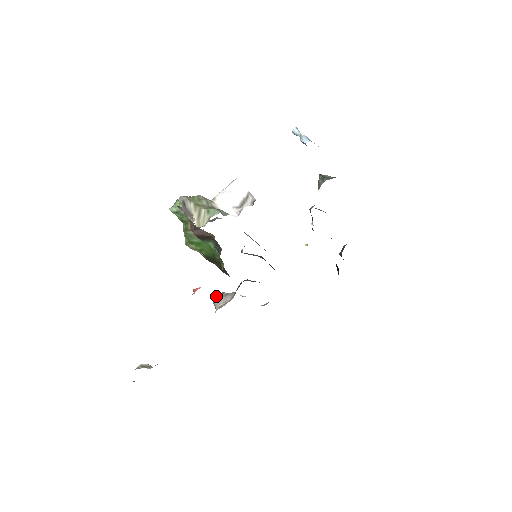
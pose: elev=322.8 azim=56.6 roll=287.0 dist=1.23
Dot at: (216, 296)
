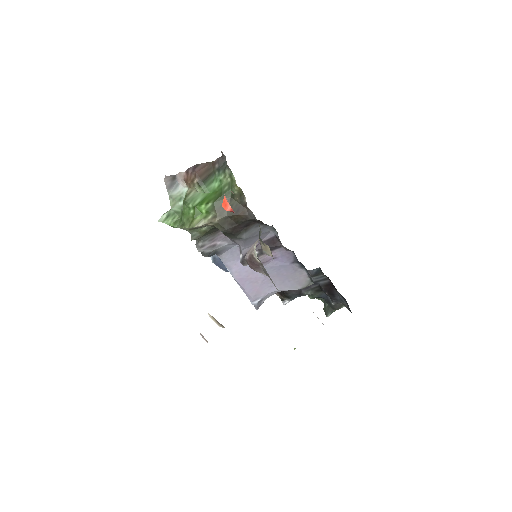
Dot at: (245, 256)
